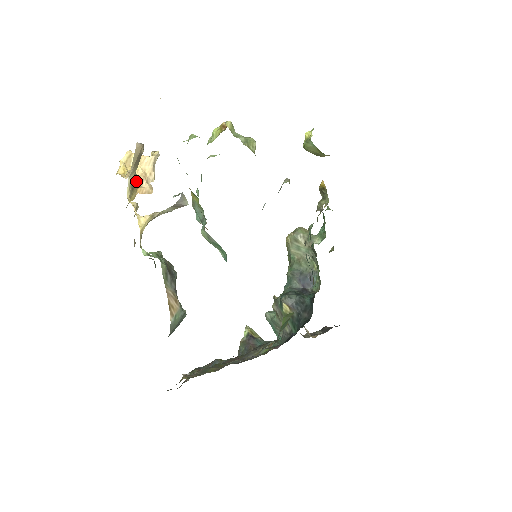
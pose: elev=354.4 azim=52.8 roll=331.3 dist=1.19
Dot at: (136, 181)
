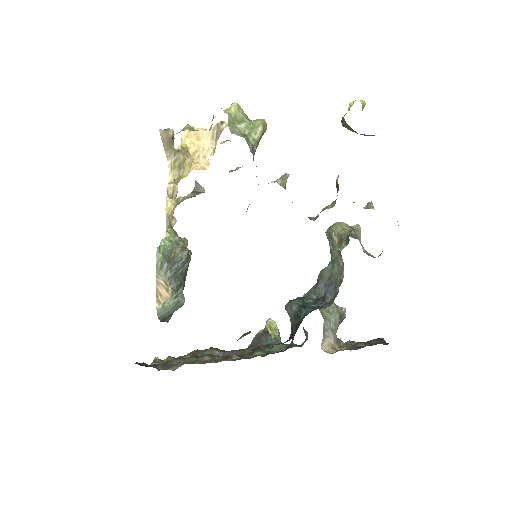
Dot at: (187, 159)
